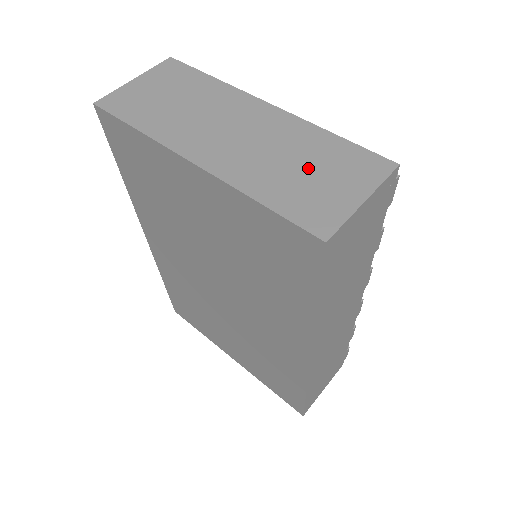
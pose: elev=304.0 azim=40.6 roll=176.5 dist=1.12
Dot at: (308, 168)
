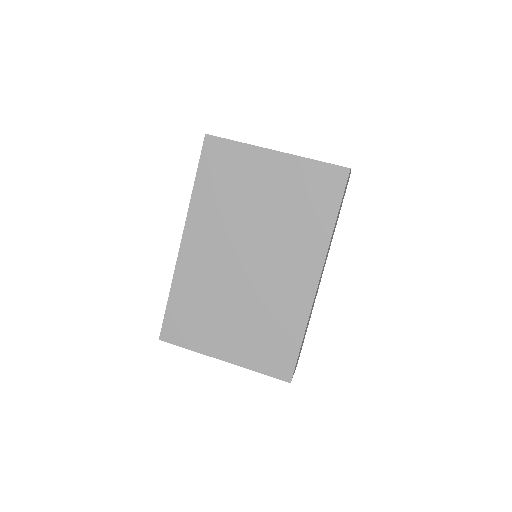
Dot at: occluded
